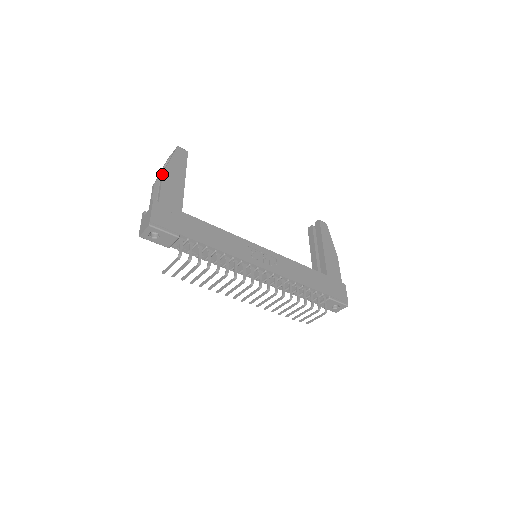
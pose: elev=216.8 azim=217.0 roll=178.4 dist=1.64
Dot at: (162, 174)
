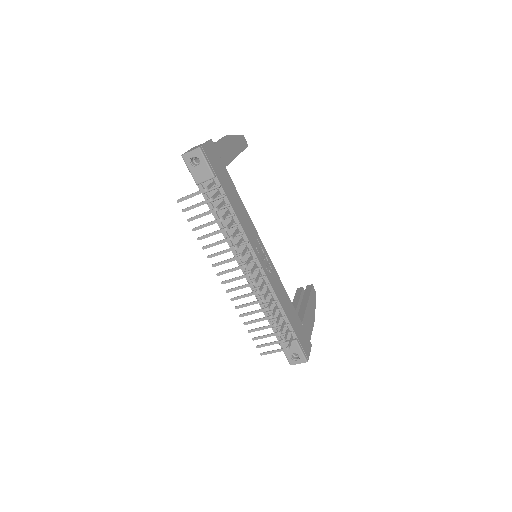
Dot at: occluded
